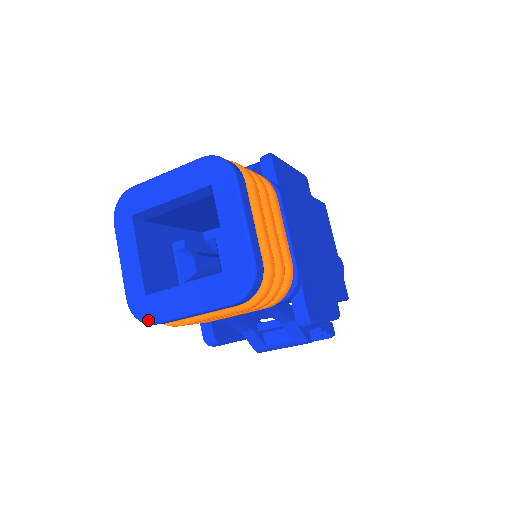
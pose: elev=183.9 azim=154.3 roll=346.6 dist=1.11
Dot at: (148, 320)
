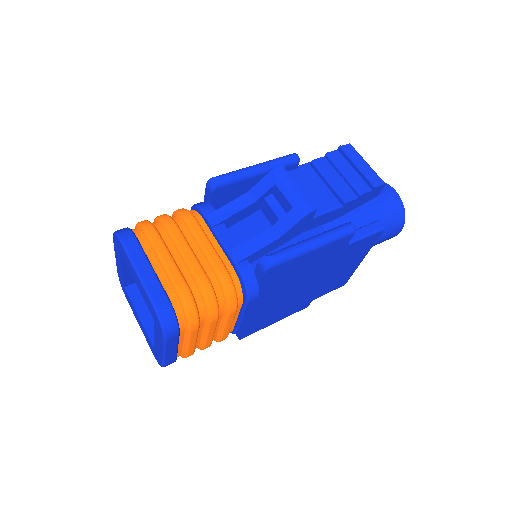
Dot at: (125, 295)
